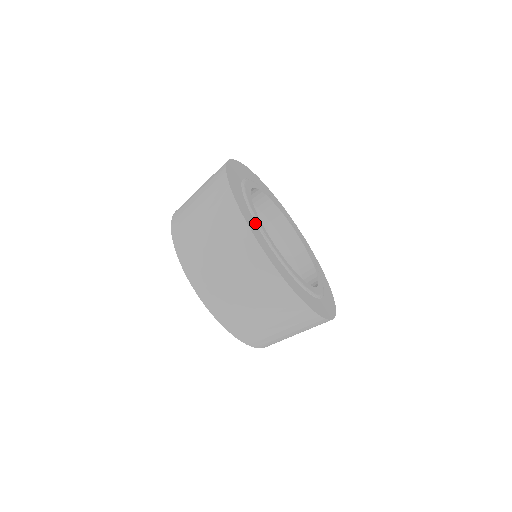
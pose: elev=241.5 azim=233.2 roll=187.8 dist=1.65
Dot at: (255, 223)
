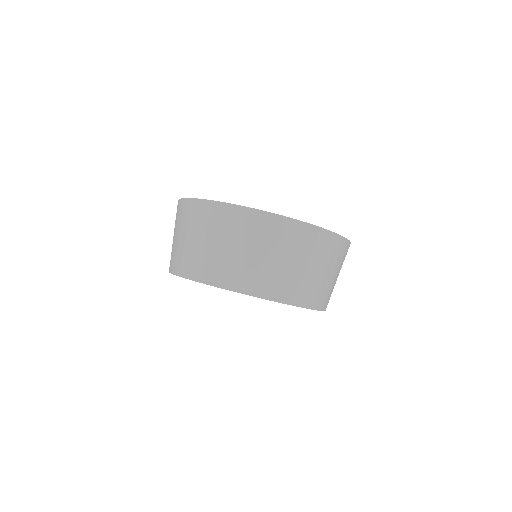
Dot at: occluded
